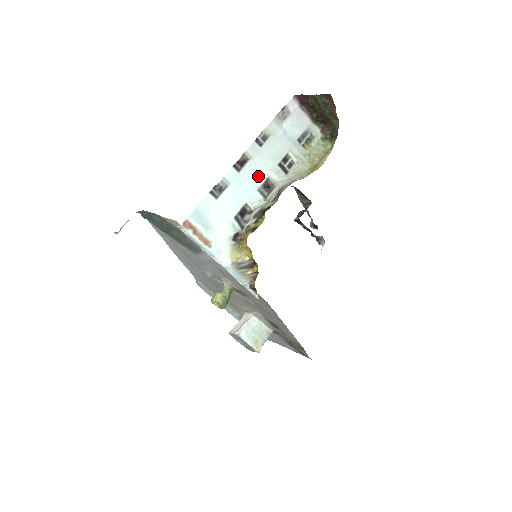
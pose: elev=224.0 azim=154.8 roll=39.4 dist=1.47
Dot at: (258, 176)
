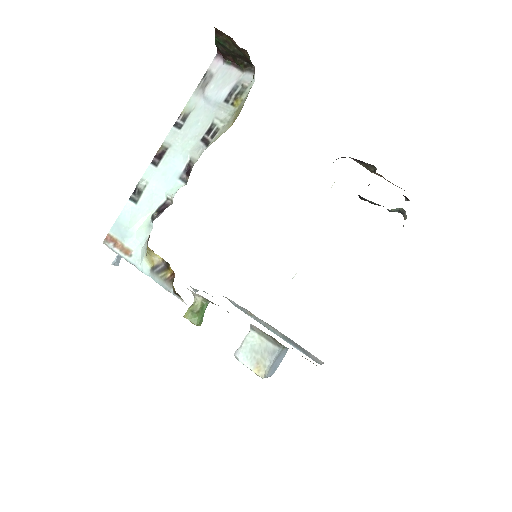
Dot at: (179, 162)
